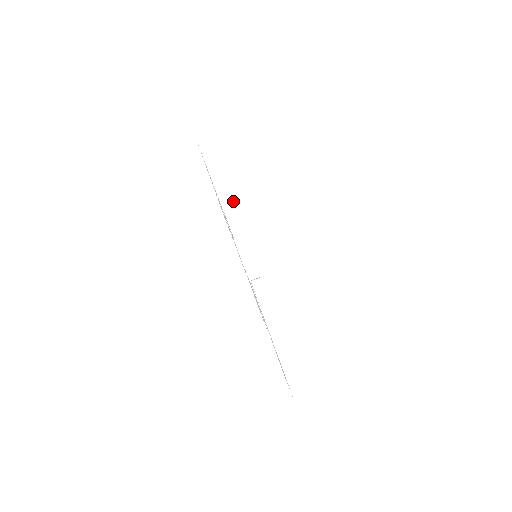
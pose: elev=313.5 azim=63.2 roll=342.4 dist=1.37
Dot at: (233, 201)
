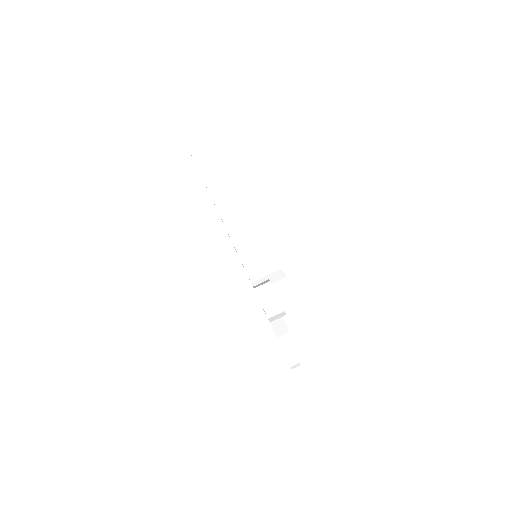
Dot at: occluded
